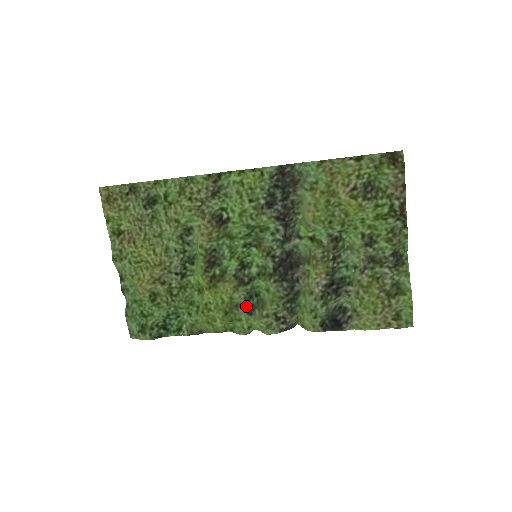
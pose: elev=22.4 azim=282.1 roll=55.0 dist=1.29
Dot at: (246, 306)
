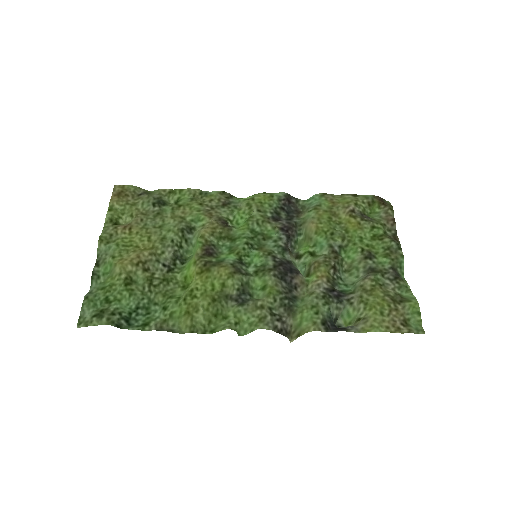
Dot at: (237, 300)
